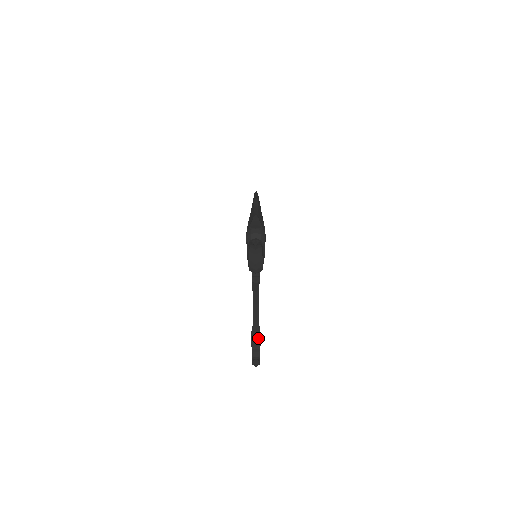
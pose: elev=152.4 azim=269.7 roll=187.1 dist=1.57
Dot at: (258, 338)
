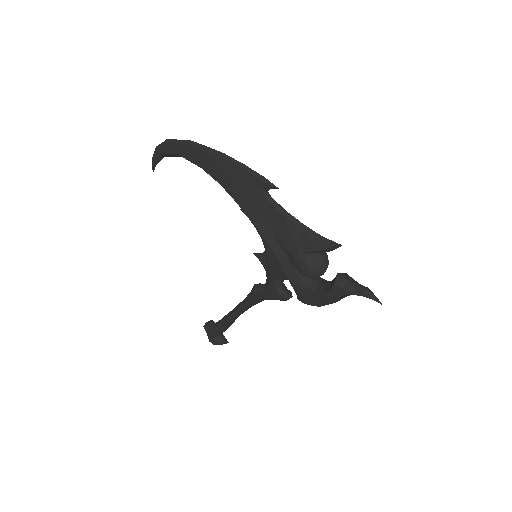
Dot at: occluded
